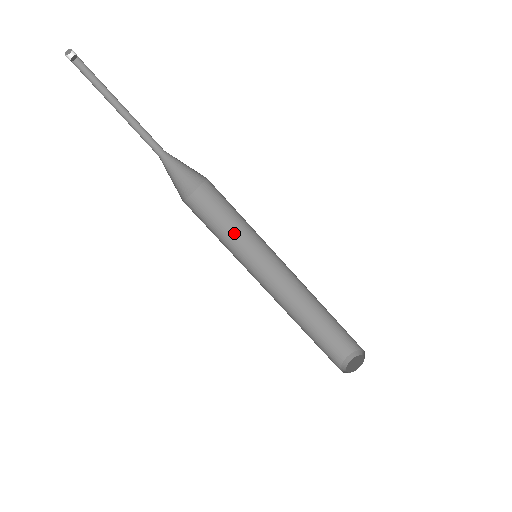
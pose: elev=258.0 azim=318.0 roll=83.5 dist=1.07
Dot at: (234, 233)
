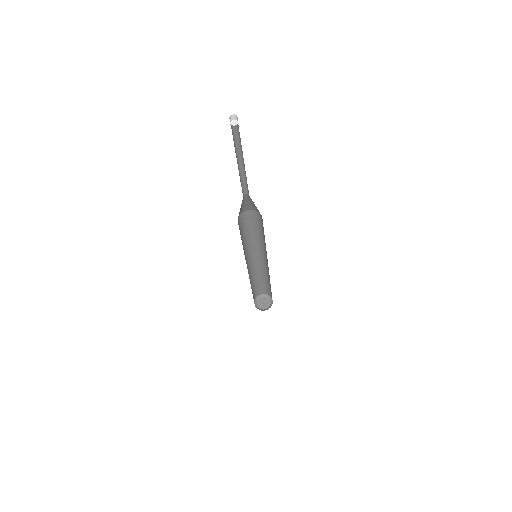
Dot at: (263, 238)
